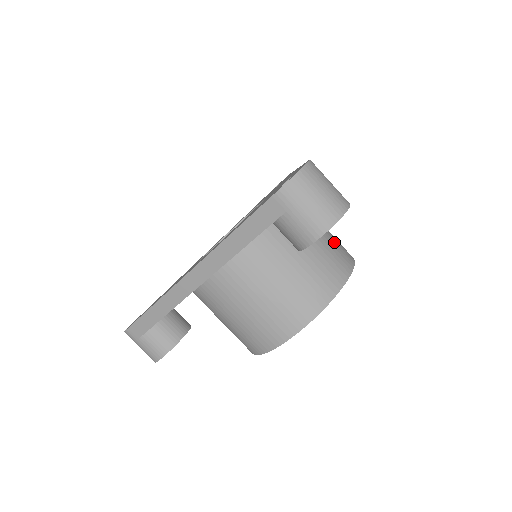
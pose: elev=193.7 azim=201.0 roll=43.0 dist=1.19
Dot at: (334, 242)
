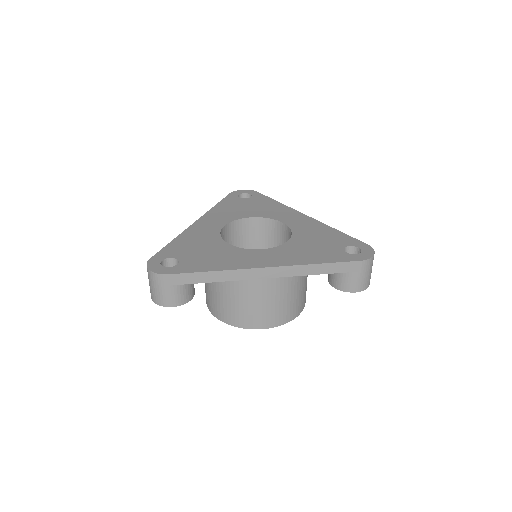
Dot at: occluded
